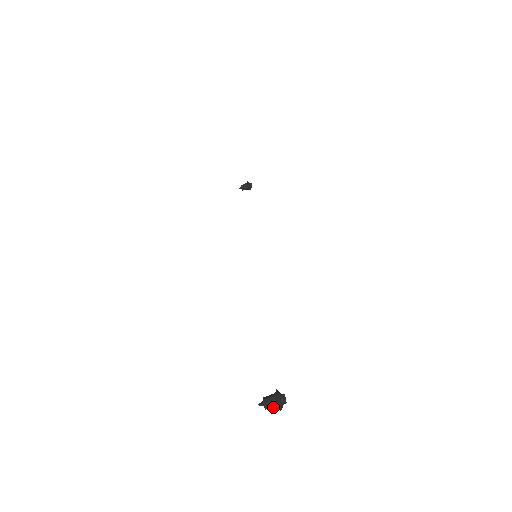
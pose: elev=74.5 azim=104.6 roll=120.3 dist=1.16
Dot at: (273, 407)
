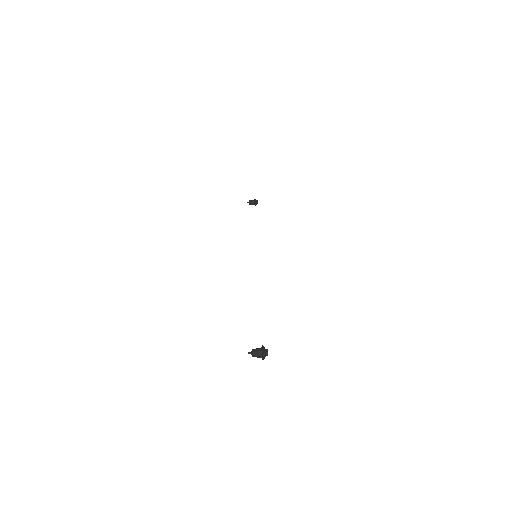
Dot at: (258, 356)
